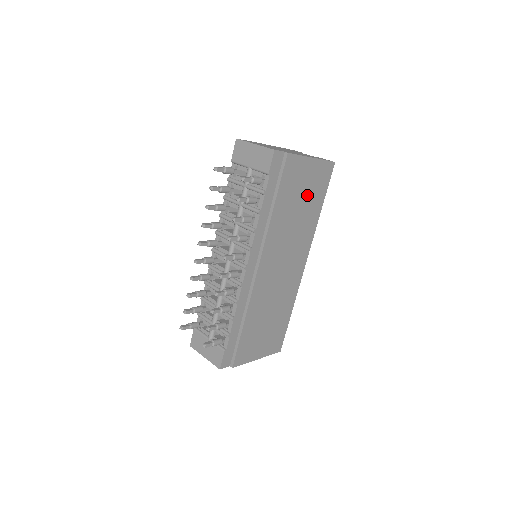
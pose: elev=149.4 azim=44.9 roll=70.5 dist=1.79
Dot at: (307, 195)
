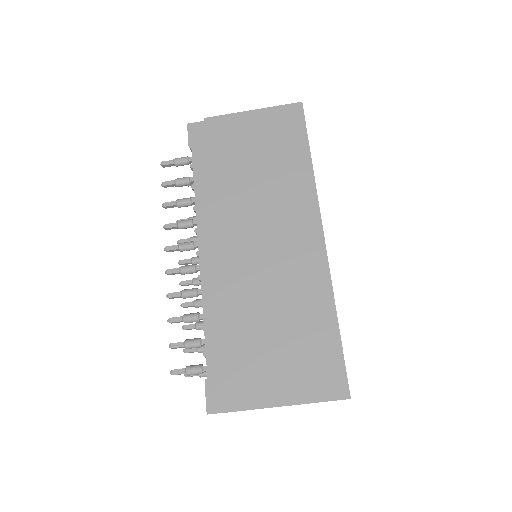
Dot at: (267, 149)
